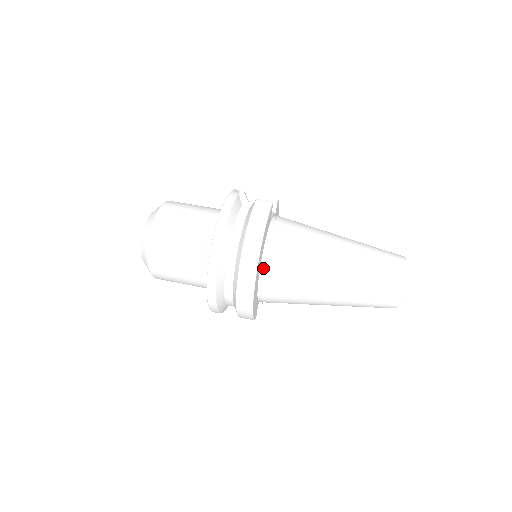
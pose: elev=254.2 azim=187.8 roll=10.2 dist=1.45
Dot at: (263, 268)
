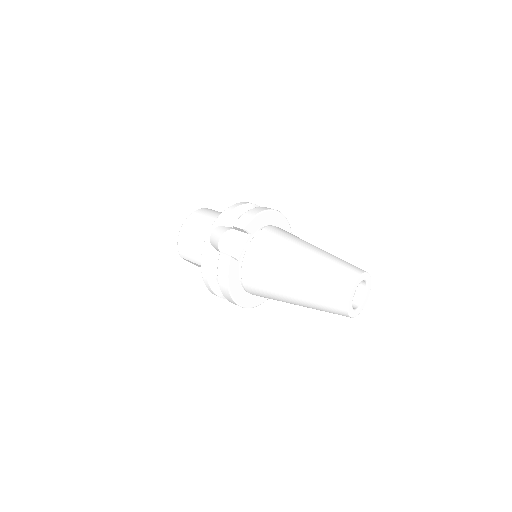
Dot at: (248, 292)
